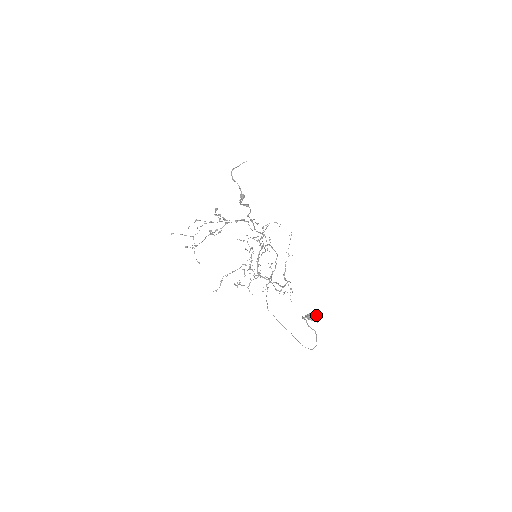
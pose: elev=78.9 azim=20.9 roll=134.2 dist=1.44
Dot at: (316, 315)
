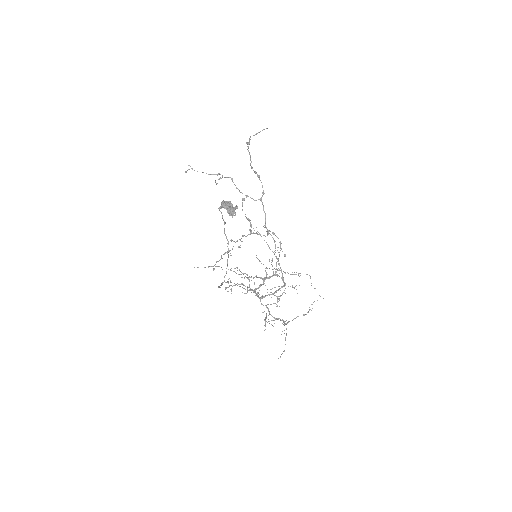
Dot at: (232, 208)
